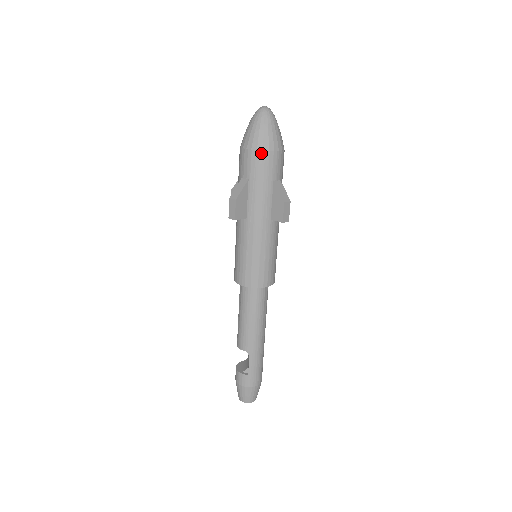
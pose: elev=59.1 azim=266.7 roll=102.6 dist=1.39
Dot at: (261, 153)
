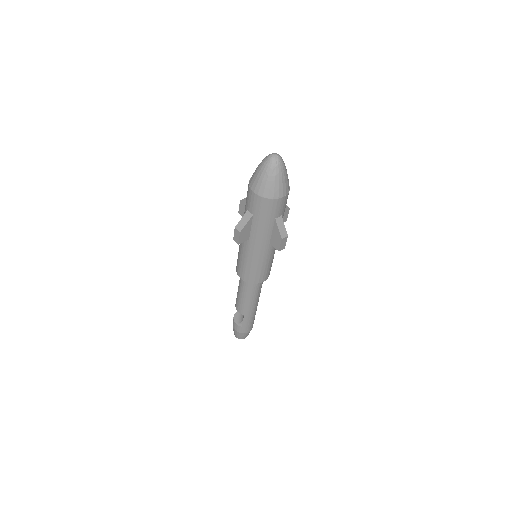
Dot at: (266, 200)
